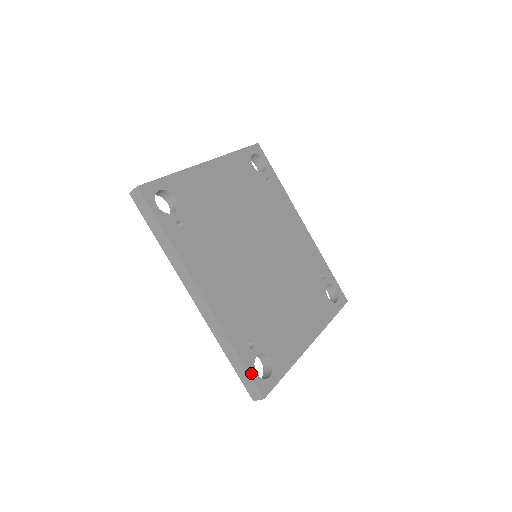
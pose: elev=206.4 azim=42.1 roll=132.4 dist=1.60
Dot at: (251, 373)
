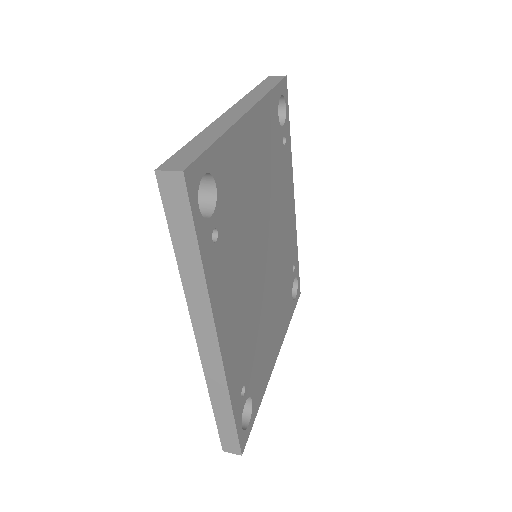
Dot at: (238, 430)
